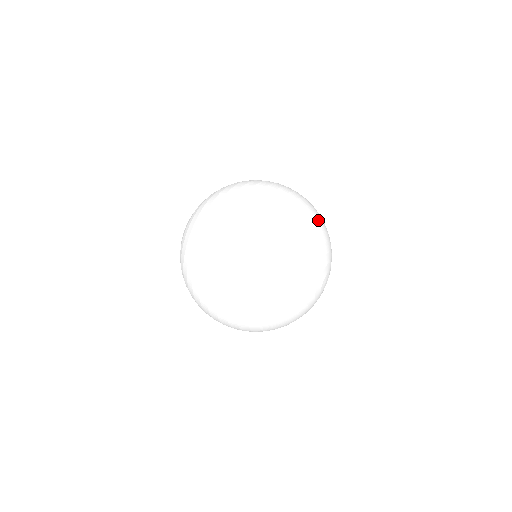
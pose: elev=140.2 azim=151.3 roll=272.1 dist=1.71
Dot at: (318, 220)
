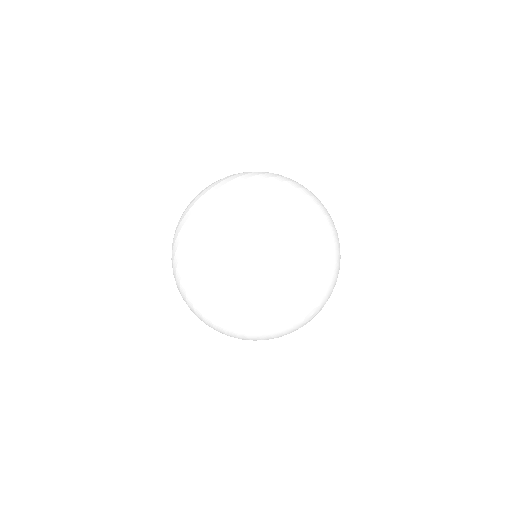
Dot at: occluded
